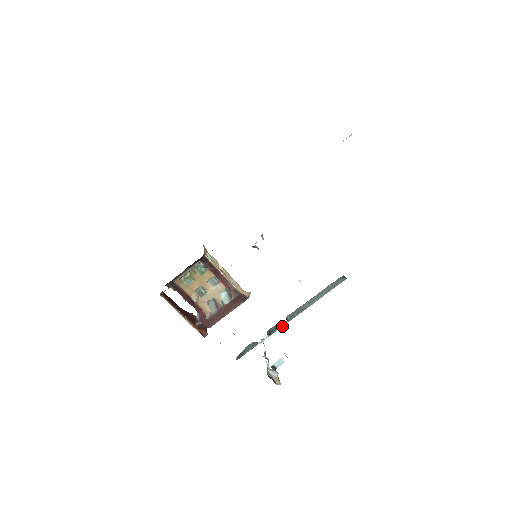
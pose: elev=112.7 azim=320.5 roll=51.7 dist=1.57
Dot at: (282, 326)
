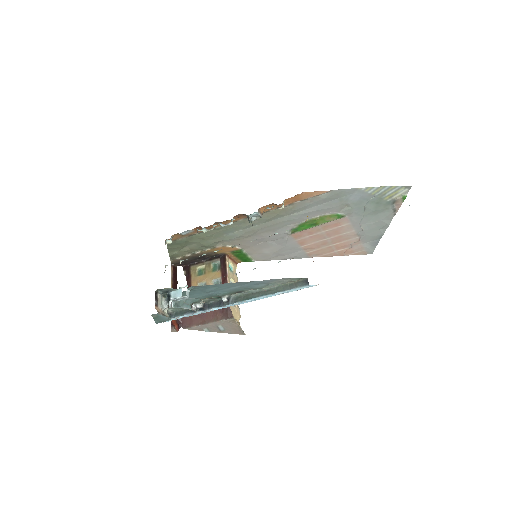
Dot at: (221, 306)
